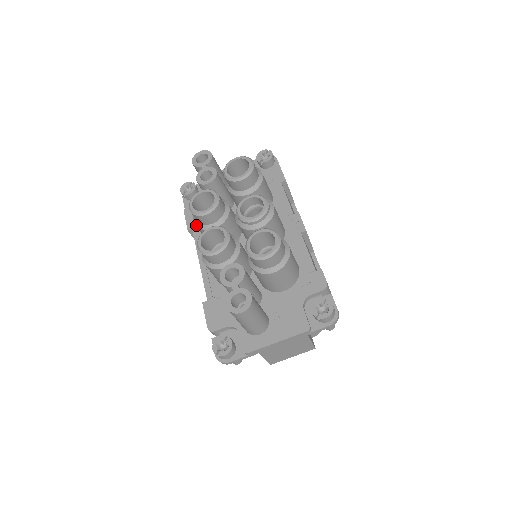
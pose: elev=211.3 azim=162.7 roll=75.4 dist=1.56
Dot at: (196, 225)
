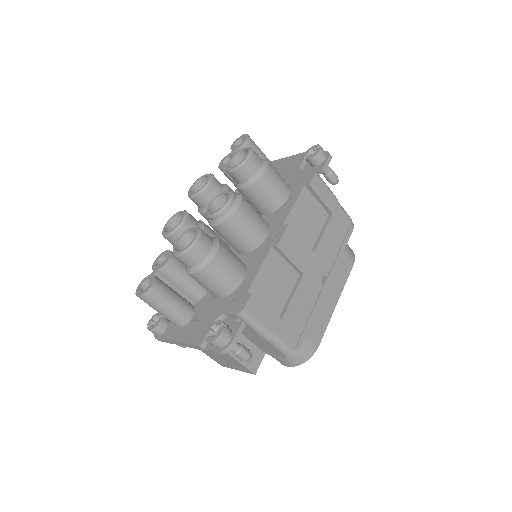
Dot at: occluded
